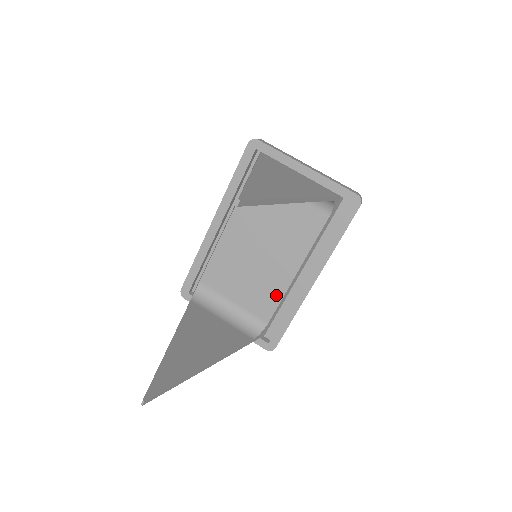
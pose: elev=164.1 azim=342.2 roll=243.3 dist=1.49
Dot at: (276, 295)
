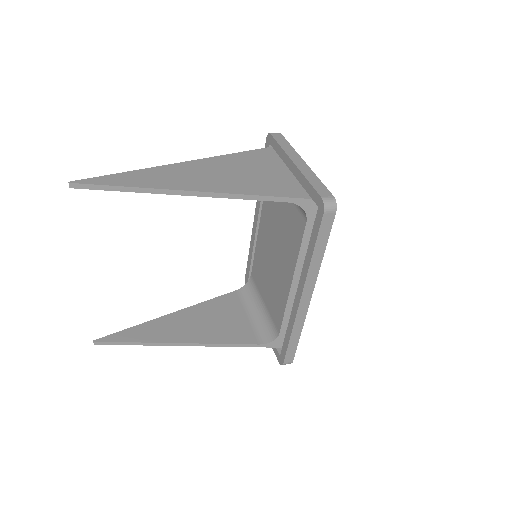
Dot at: (282, 305)
